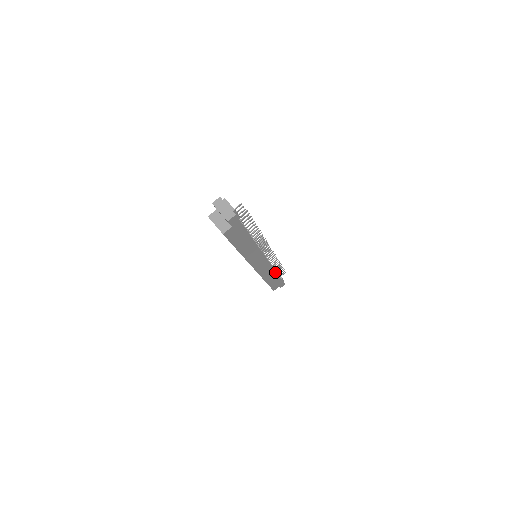
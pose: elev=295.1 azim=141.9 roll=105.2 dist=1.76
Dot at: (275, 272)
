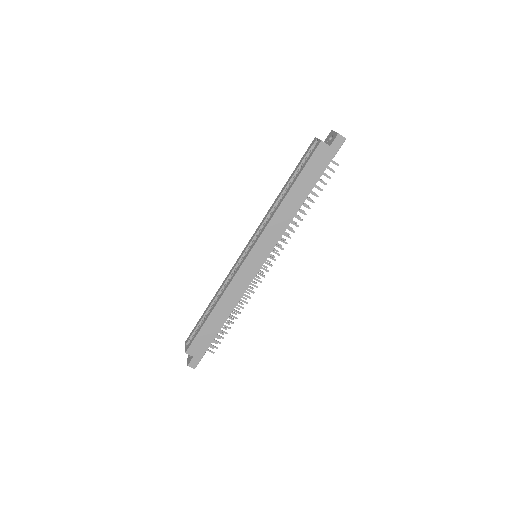
Dot at: (230, 312)
